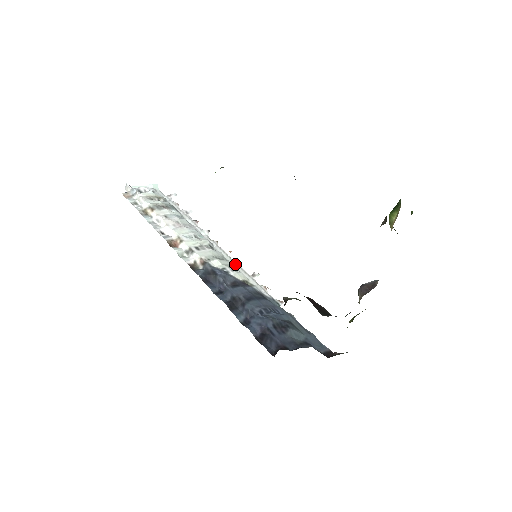
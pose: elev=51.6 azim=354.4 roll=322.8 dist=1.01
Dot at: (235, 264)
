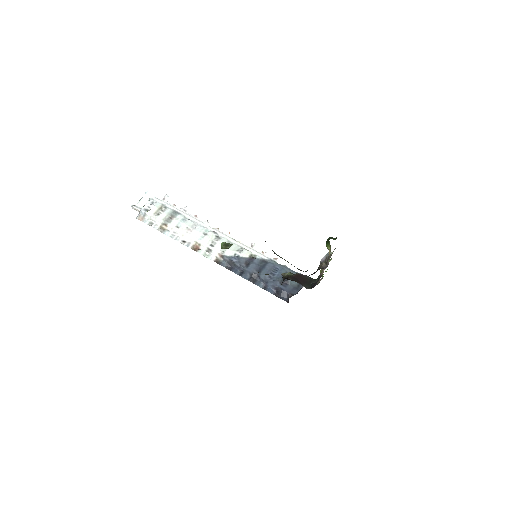
Dot at: (238, 243)
